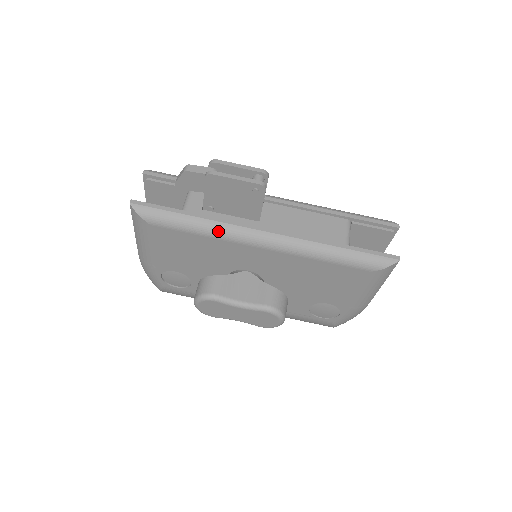
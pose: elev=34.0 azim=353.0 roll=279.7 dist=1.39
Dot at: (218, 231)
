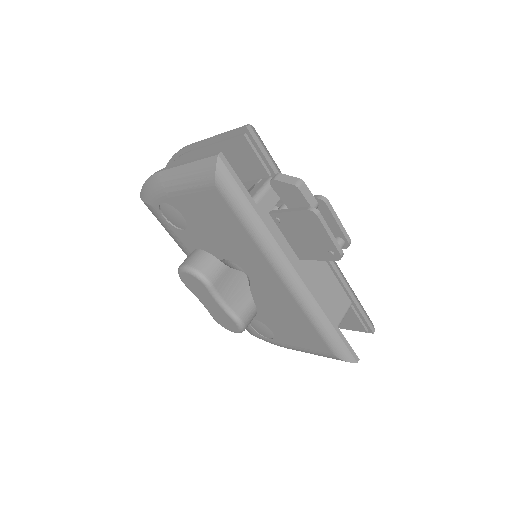
Dot at: (266, 244)
